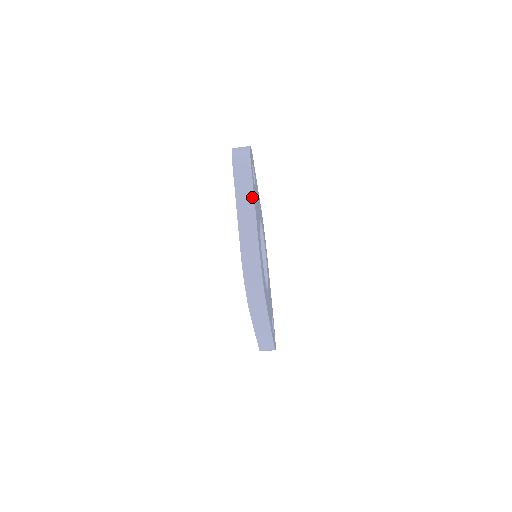
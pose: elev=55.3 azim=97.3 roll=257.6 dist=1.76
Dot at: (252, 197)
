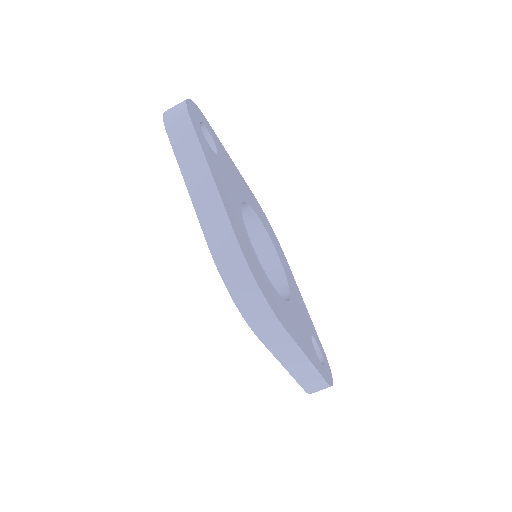
Dot at: (204, 162)
